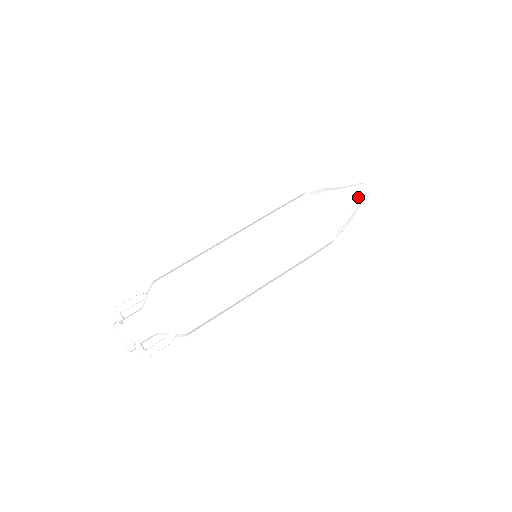
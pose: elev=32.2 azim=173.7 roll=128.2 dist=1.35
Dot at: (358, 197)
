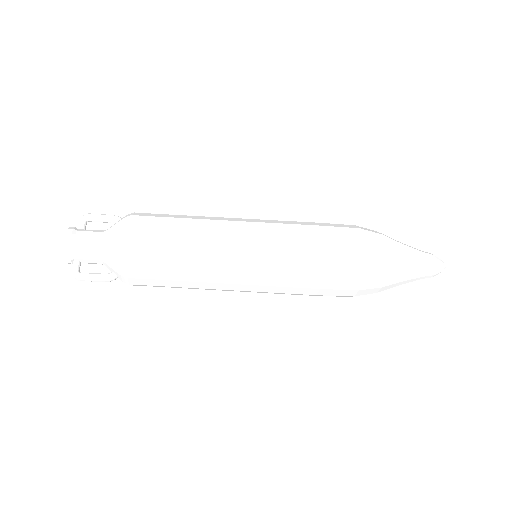
Dot at: (417, 270)
